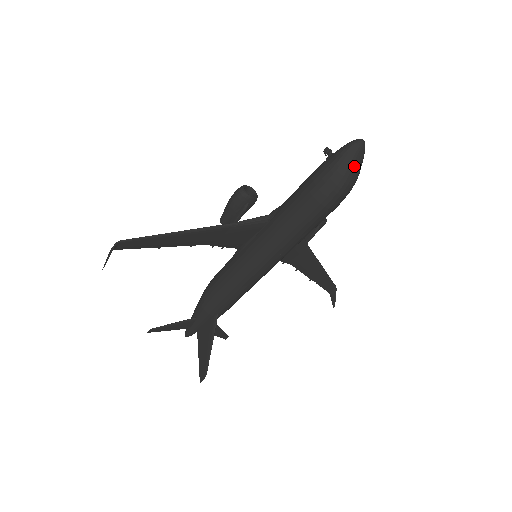
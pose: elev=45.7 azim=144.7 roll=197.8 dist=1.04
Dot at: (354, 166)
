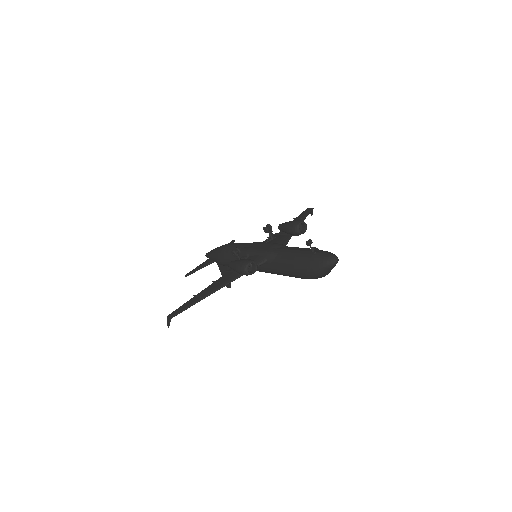
Dot at: (330, 271)
